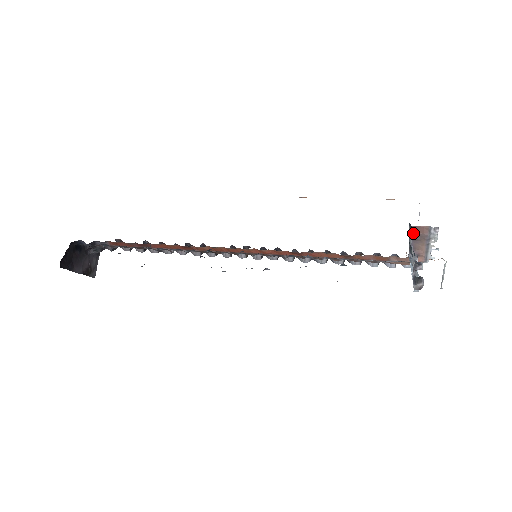
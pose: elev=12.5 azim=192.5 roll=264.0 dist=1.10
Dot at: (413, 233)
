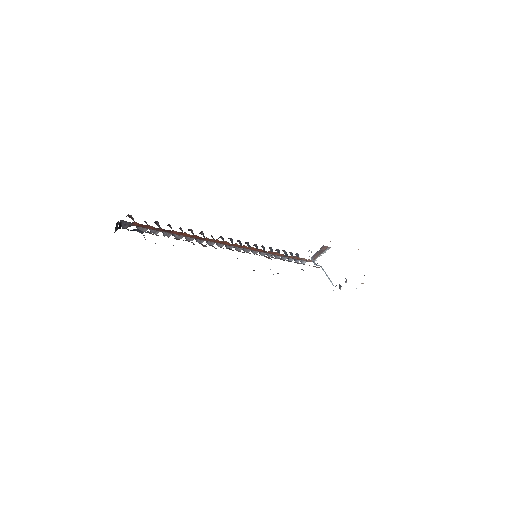
Dot at: (321, 249)
